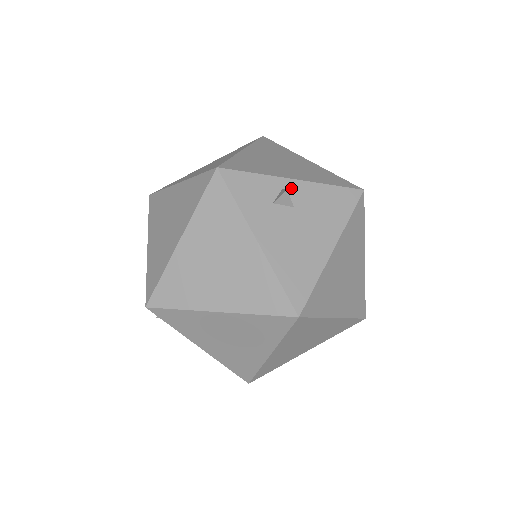
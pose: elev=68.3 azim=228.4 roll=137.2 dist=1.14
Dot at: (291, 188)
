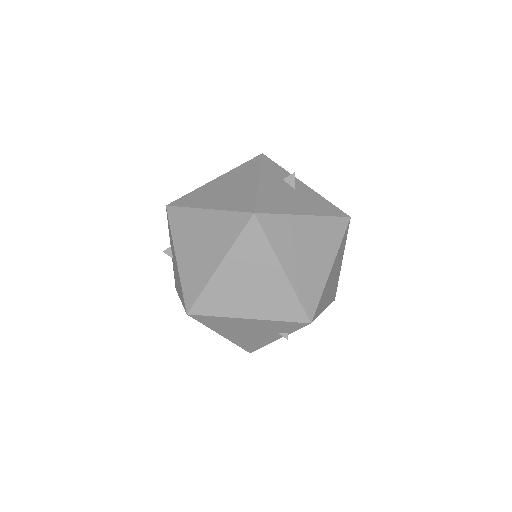
Dot at: (300, 184)
